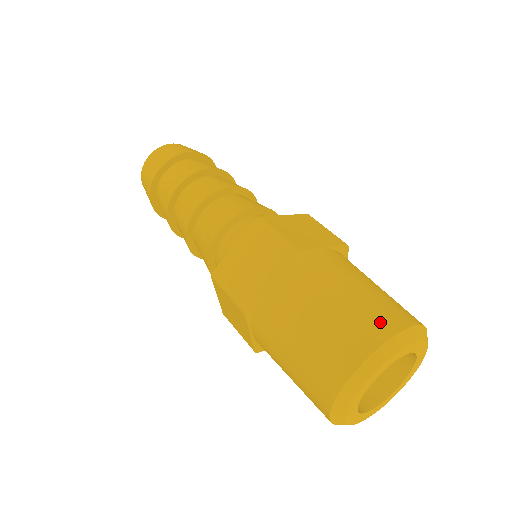
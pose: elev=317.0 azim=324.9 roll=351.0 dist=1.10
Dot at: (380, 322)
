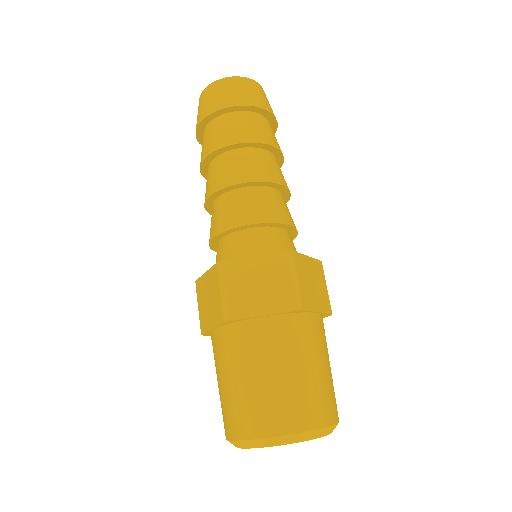
Dot at: (257, 421)
